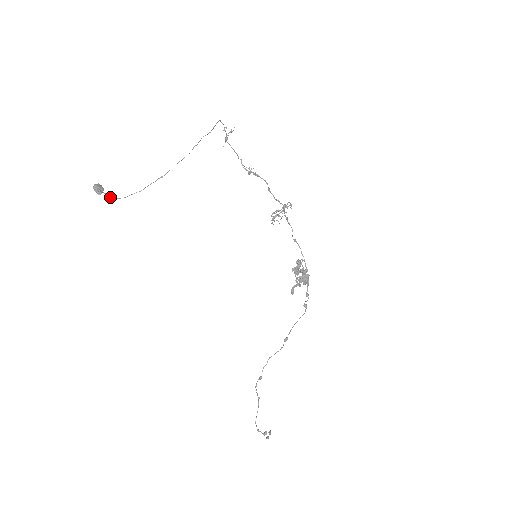
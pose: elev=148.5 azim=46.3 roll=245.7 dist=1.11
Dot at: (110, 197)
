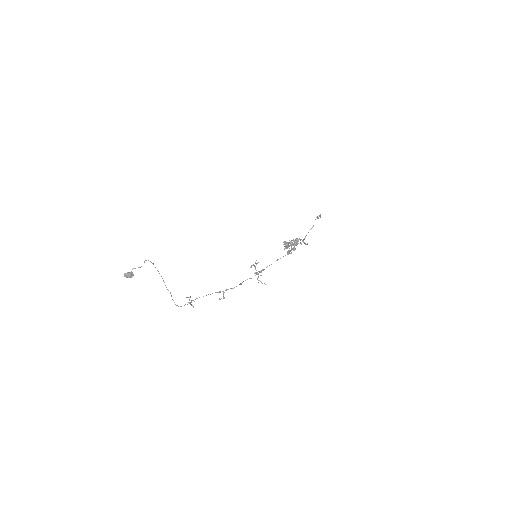
Dot at: occluded
